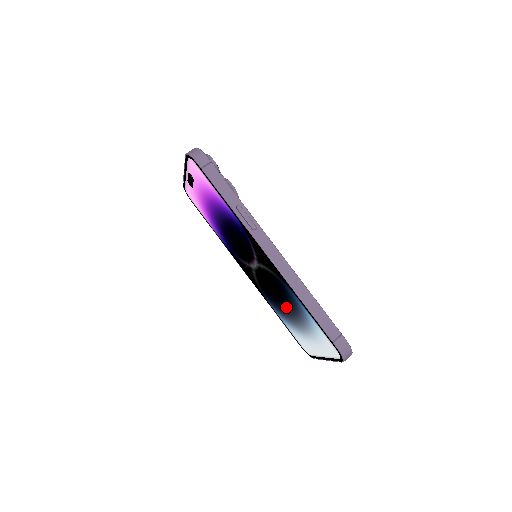
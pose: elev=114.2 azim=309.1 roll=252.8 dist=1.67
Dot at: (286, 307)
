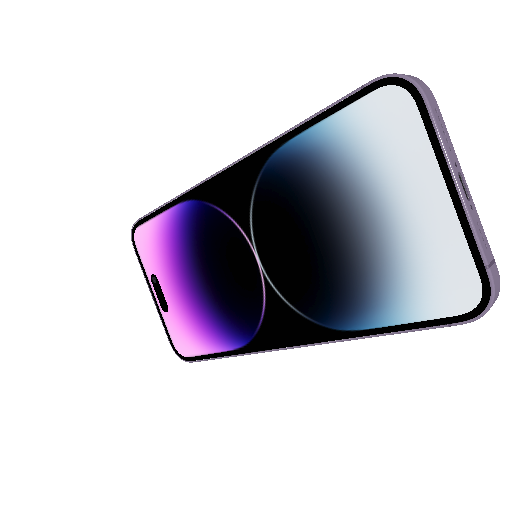
Dot at: (328, 234)
